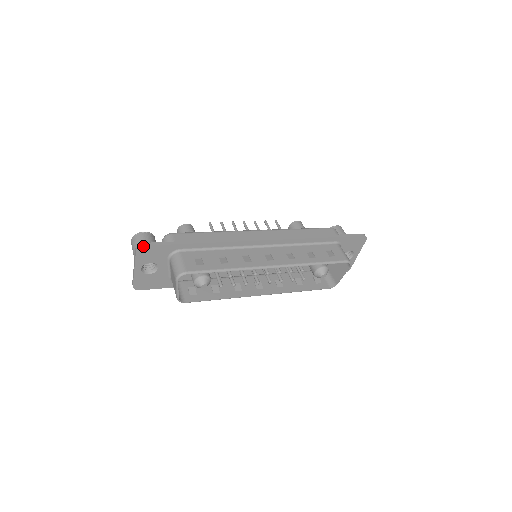
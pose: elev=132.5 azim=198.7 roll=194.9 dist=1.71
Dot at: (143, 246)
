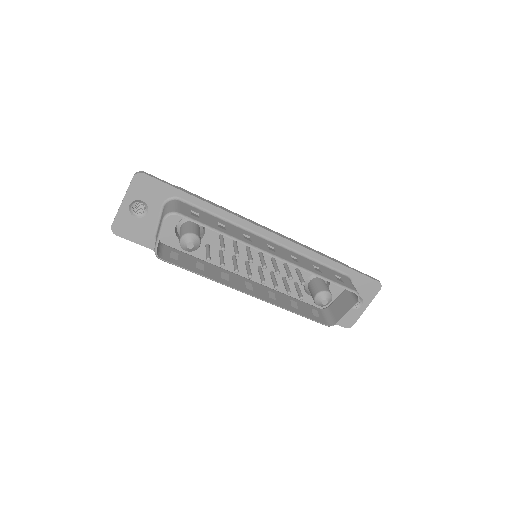
Dot at: (143, 173)
